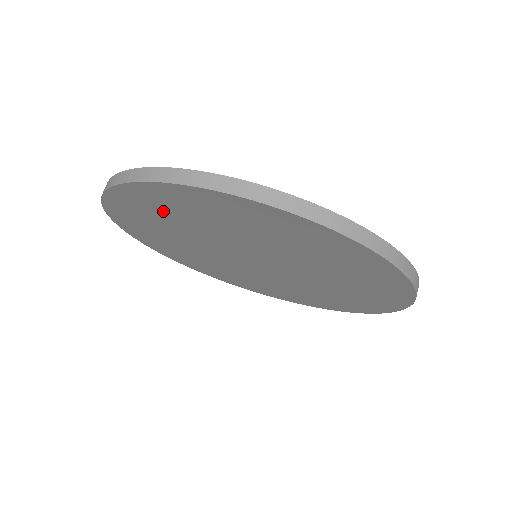
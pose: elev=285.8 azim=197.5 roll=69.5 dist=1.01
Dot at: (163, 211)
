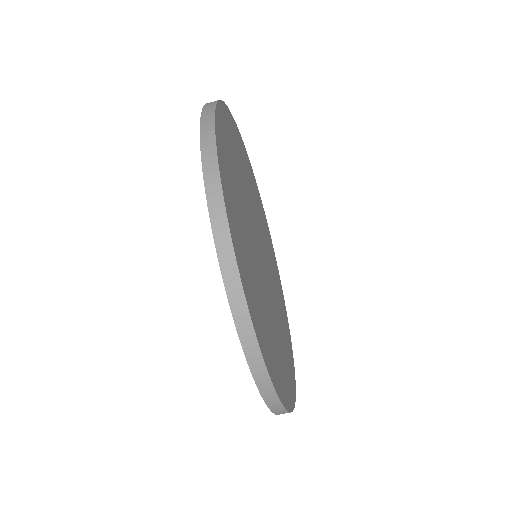
Dot at: occluded
